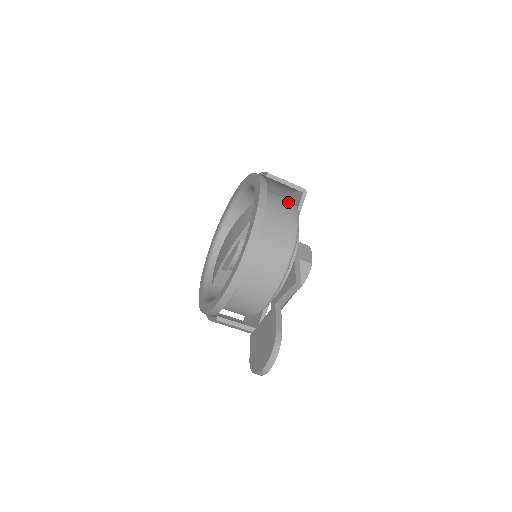
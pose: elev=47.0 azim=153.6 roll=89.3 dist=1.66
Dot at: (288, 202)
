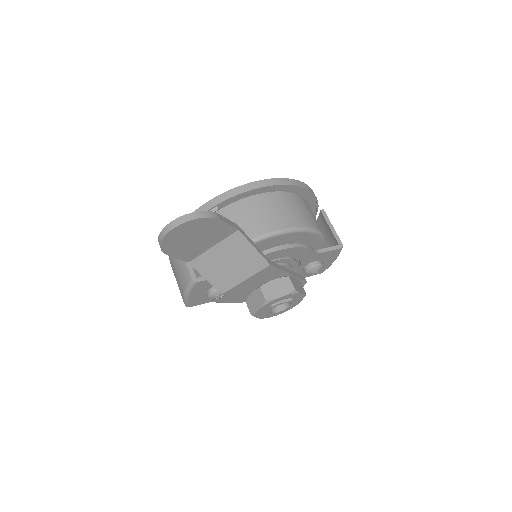
Dot at: occluded
